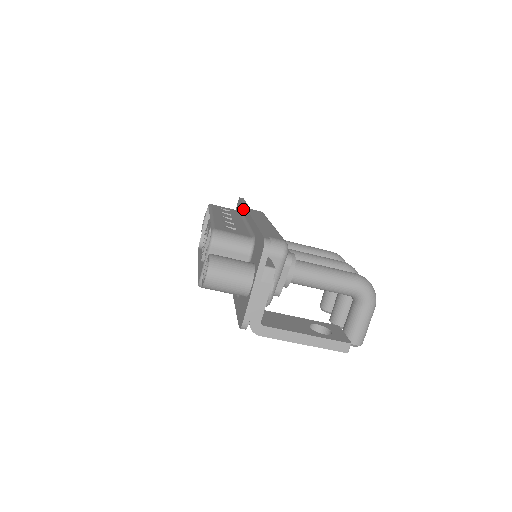
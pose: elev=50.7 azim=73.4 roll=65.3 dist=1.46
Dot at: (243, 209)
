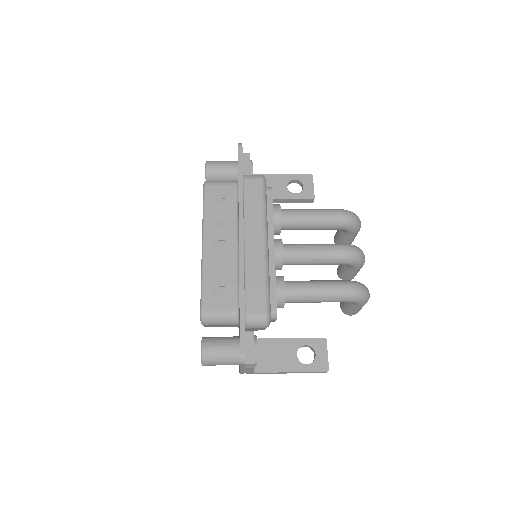
Dot at: (238, 200)
